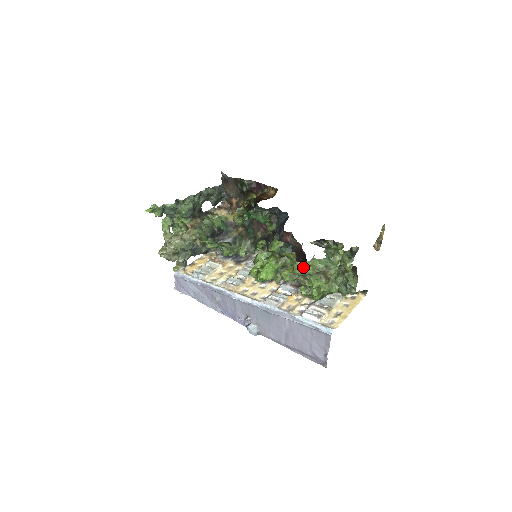
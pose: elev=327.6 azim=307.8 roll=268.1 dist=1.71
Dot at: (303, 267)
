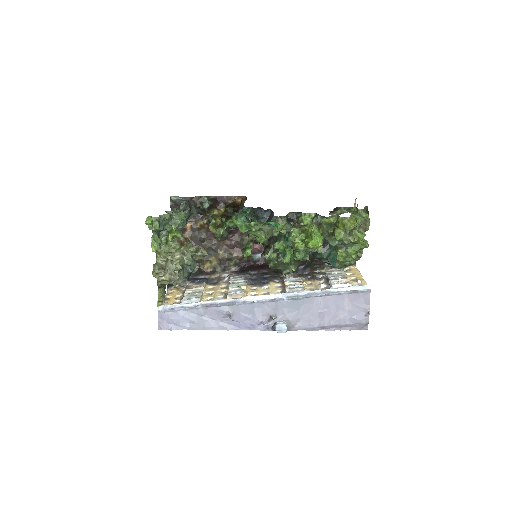
Dot at: (351, 222)
